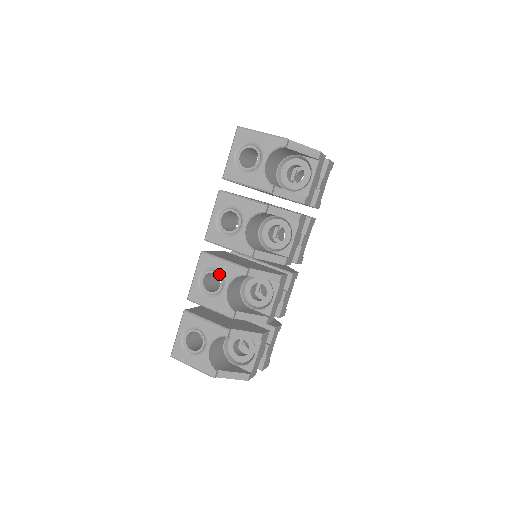
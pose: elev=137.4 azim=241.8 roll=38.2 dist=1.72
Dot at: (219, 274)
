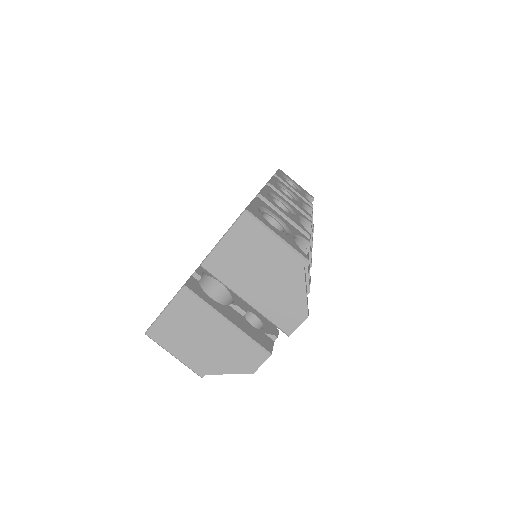
Dot at: occluded
